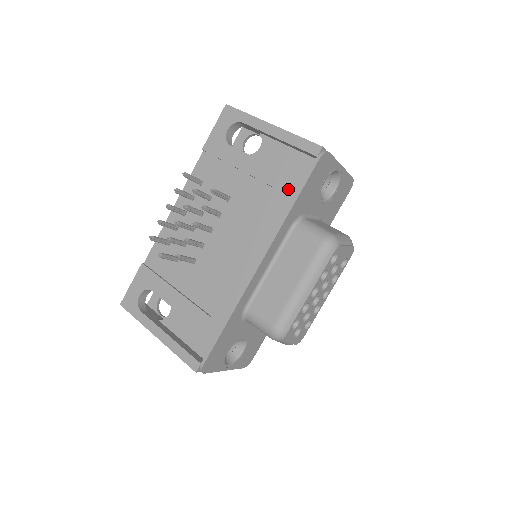
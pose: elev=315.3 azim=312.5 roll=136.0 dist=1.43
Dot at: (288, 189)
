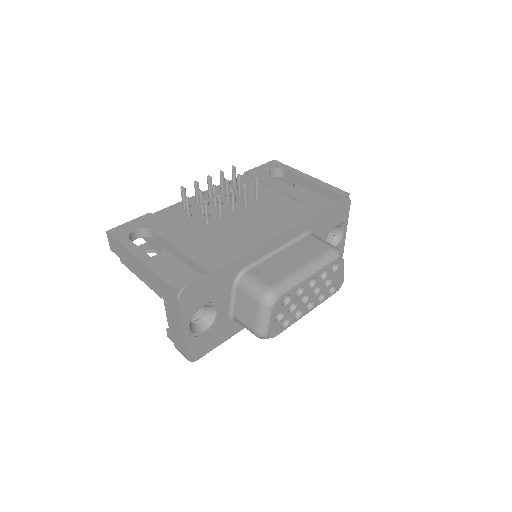
Dot at: (316, 205)
